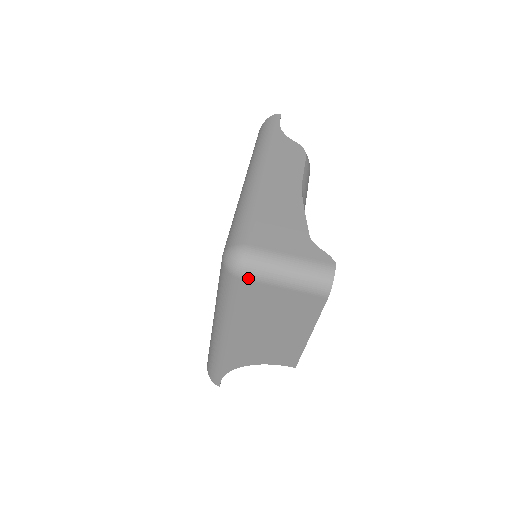
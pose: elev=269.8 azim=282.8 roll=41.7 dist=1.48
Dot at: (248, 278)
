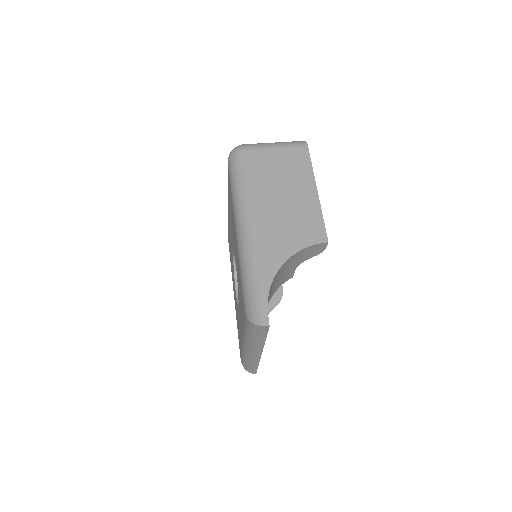
Dot at: (250, 149)
